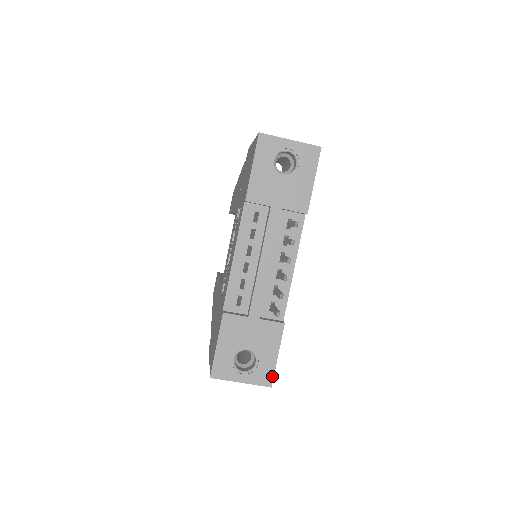
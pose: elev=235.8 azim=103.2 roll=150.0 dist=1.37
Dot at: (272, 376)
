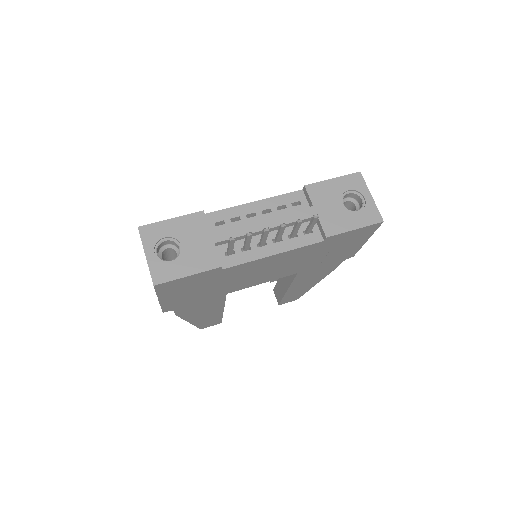
Dot at: (165, 281)
